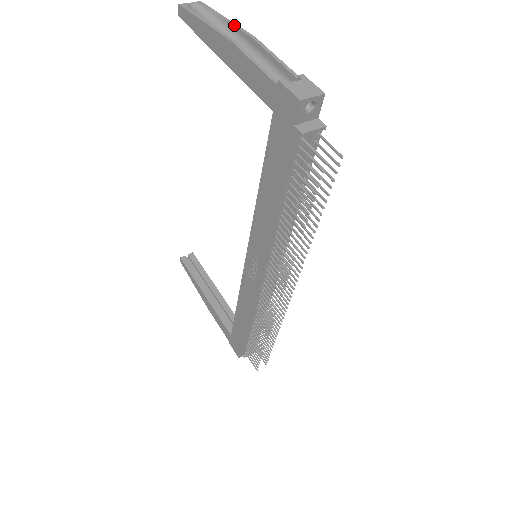
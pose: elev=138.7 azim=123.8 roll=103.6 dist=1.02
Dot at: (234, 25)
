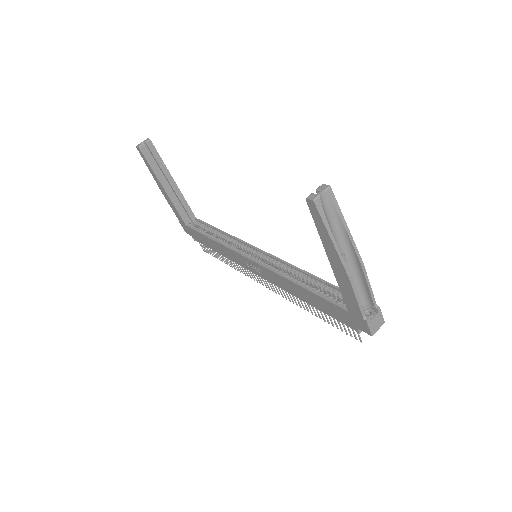
Dot at: (352, 243)
